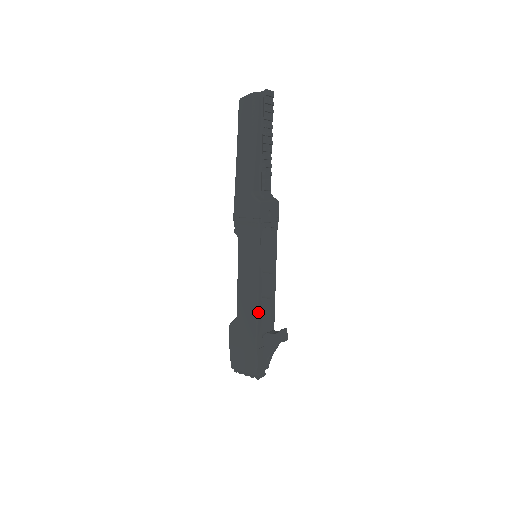
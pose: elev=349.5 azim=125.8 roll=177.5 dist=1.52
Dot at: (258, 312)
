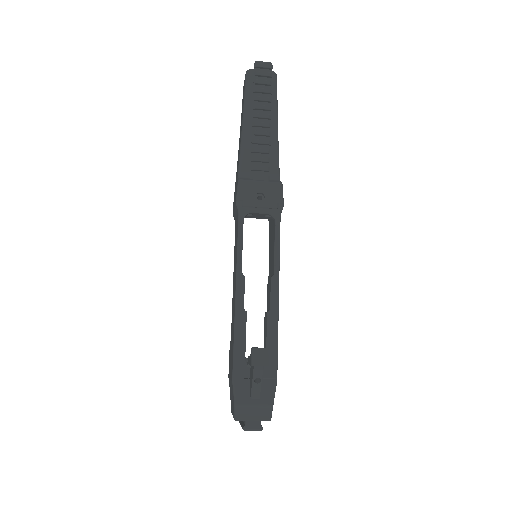
Dot at: (237, 323)
